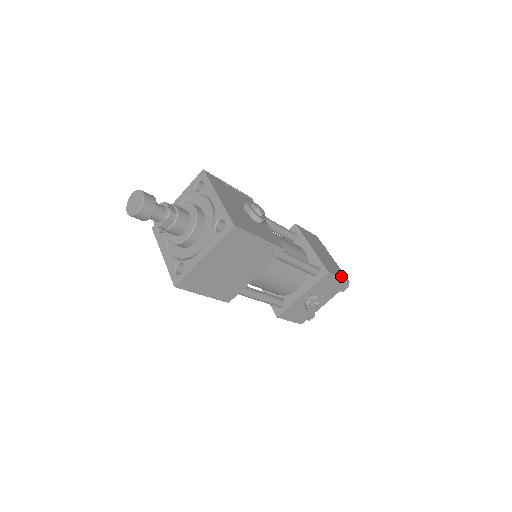
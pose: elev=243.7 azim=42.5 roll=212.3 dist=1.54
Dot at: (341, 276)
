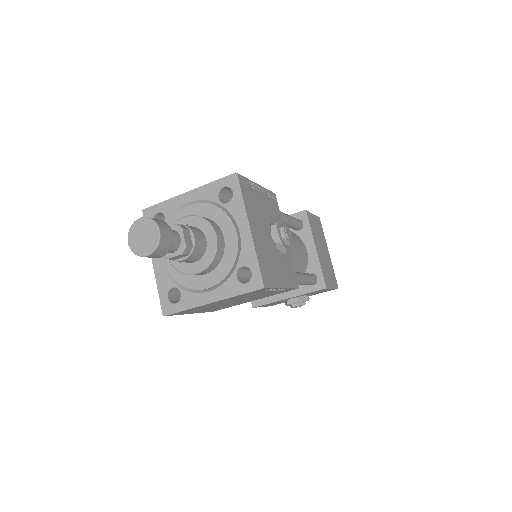
Dot at: (334, 284)
